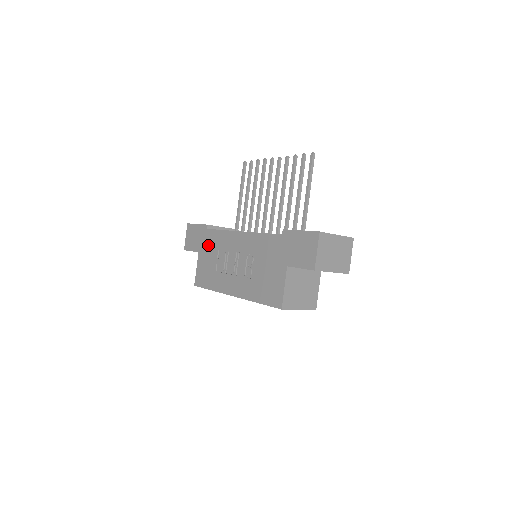
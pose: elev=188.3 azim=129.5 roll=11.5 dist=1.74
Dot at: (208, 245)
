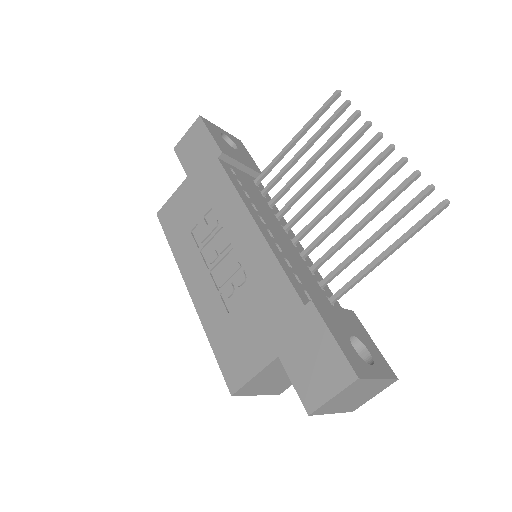
Dot at: (204, 183)
